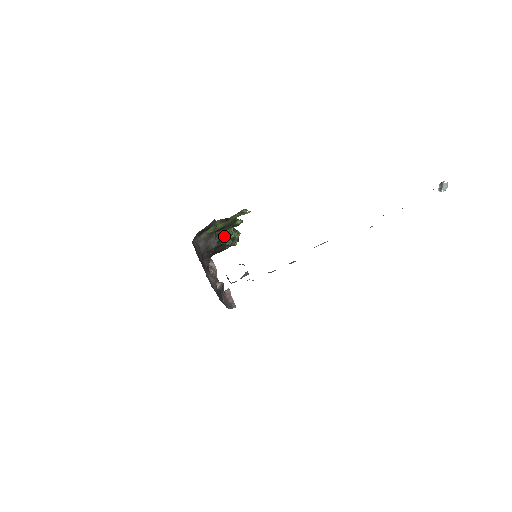
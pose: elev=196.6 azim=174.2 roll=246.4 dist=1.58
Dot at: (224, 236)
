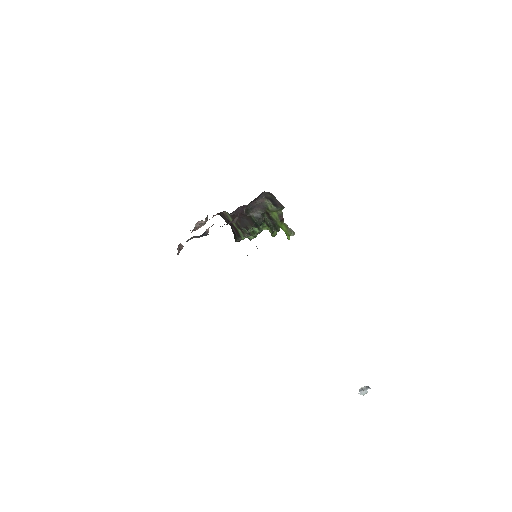
Dot at: (262, 222)
